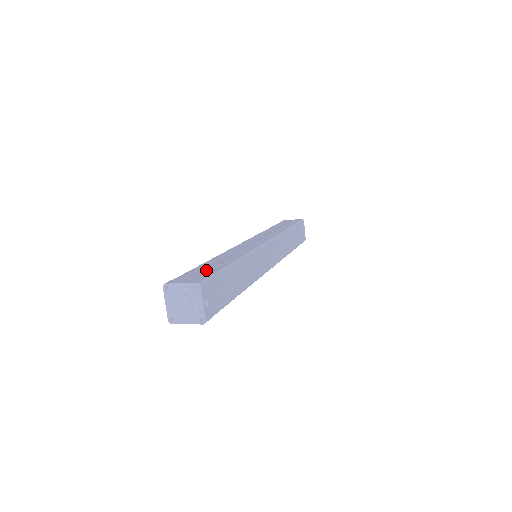
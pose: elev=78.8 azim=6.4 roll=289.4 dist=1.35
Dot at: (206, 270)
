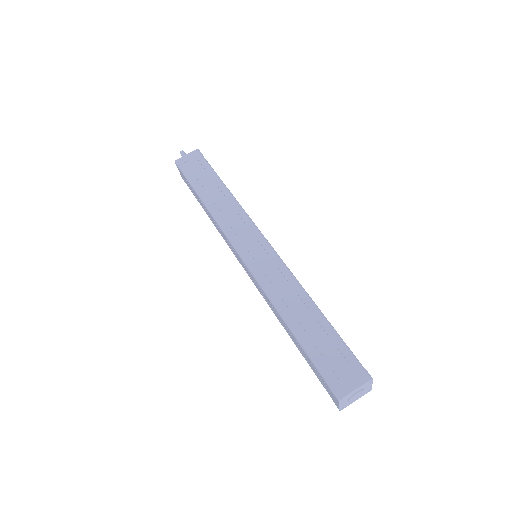
Dot at: (330, 348)
